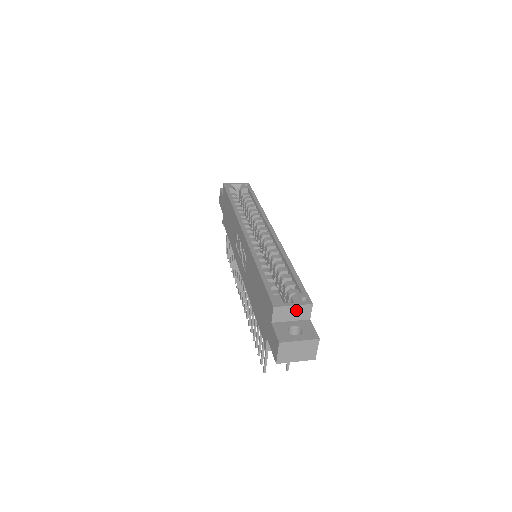
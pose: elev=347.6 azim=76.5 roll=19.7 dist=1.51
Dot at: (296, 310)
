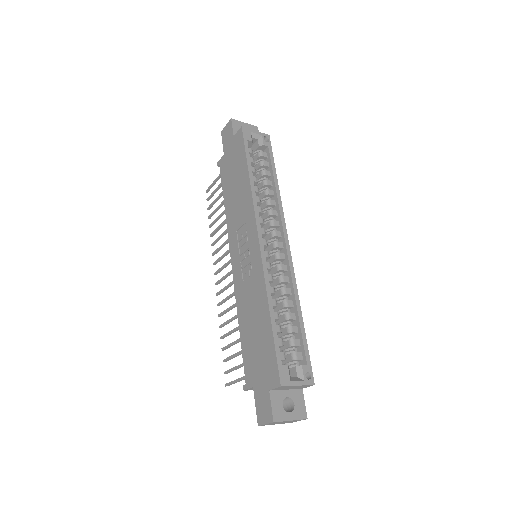
Dot at: (297, 386)
